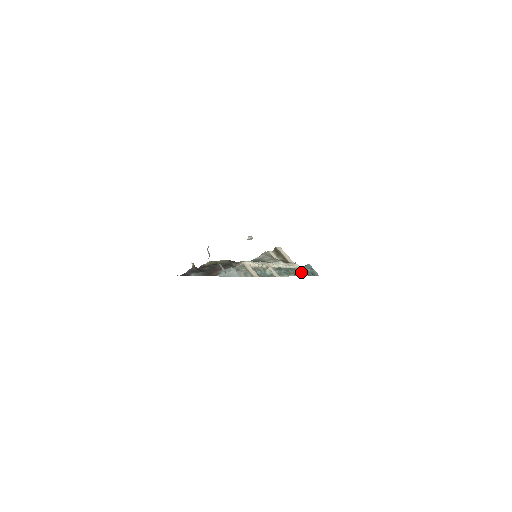
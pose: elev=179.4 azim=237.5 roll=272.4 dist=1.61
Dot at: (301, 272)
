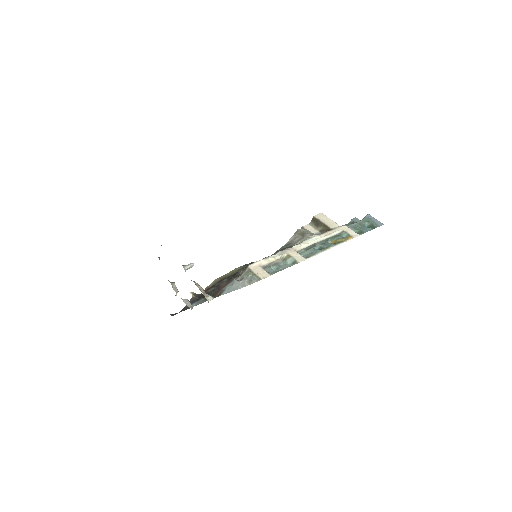
Dot at: (348, 235)
